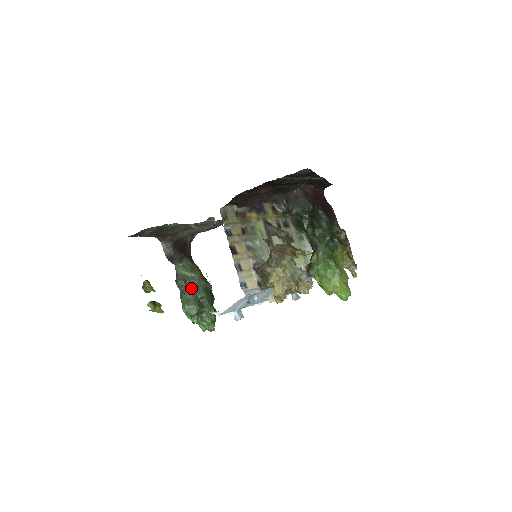
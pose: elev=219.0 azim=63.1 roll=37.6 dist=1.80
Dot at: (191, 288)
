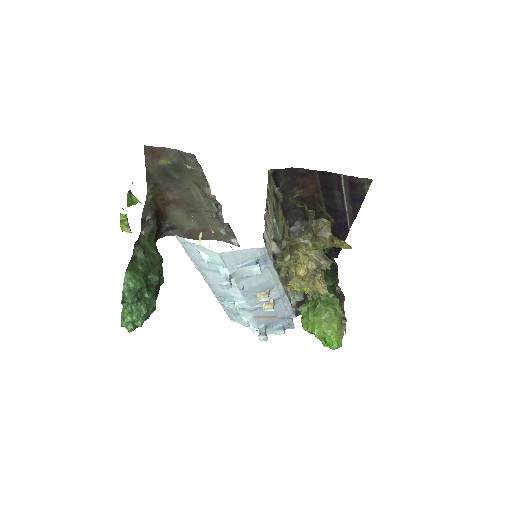
Dot at: (147, 262)
